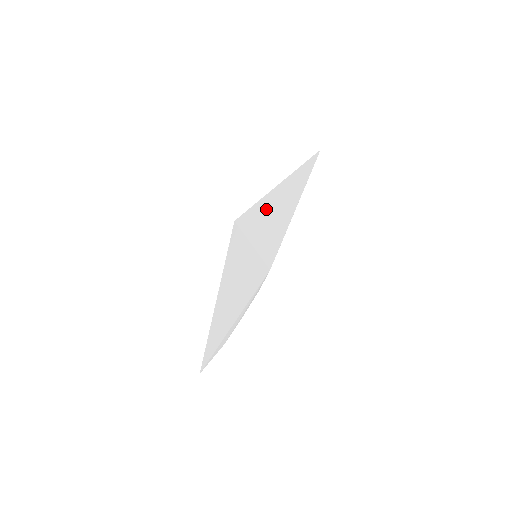
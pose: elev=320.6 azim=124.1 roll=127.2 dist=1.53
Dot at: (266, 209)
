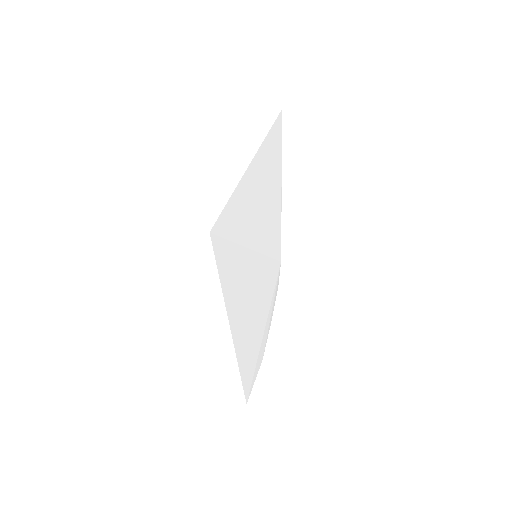
Dot at: (244, 202)
